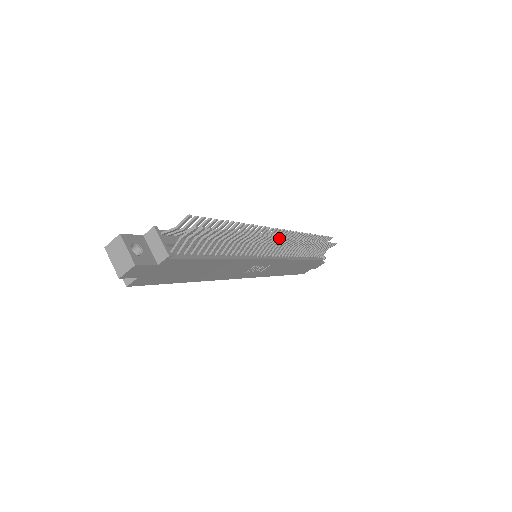
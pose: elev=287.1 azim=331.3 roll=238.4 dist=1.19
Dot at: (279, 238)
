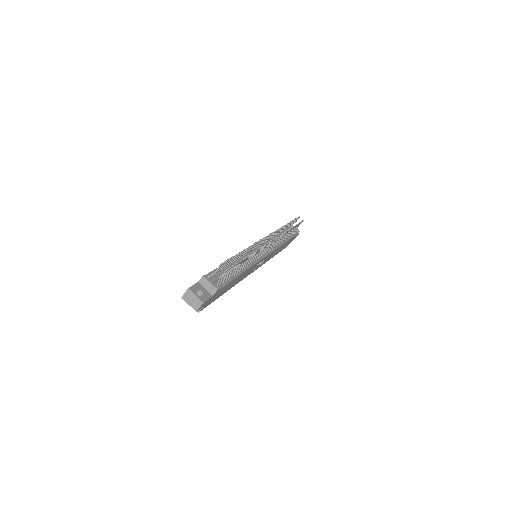
Dot at: (268, 243)
